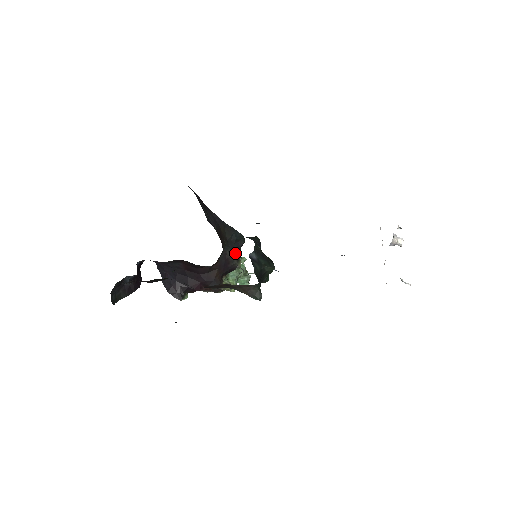
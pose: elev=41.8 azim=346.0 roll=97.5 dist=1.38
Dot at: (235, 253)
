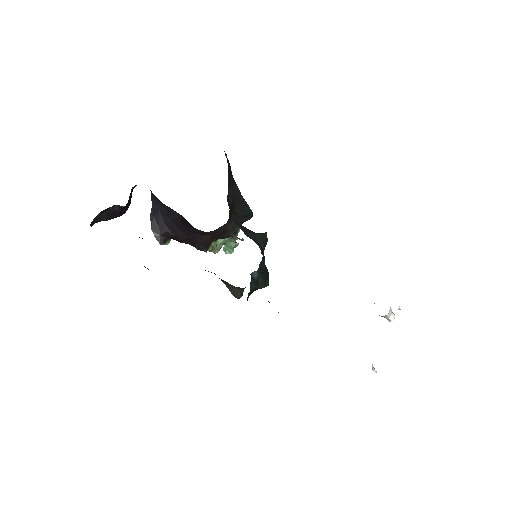
Dot at: (236, 227)
